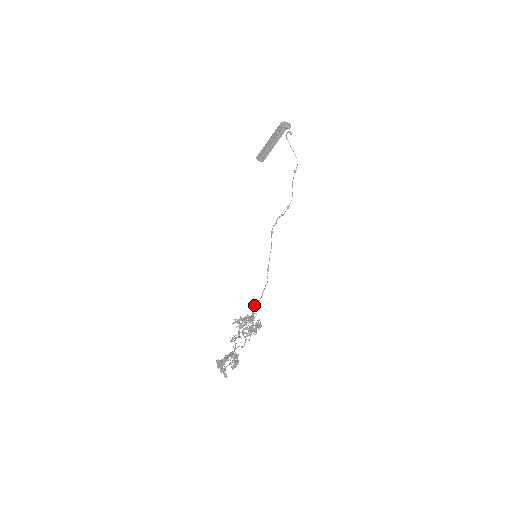
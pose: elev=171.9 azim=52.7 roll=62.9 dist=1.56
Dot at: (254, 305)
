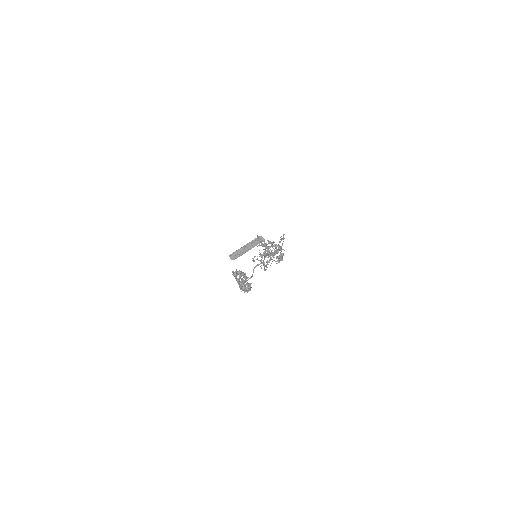
Dot at: (283, 234)
